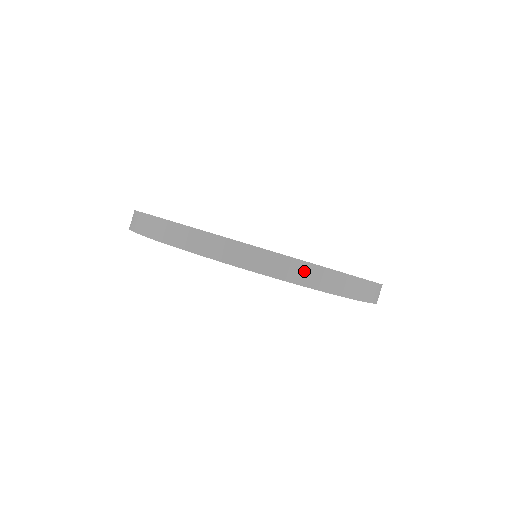
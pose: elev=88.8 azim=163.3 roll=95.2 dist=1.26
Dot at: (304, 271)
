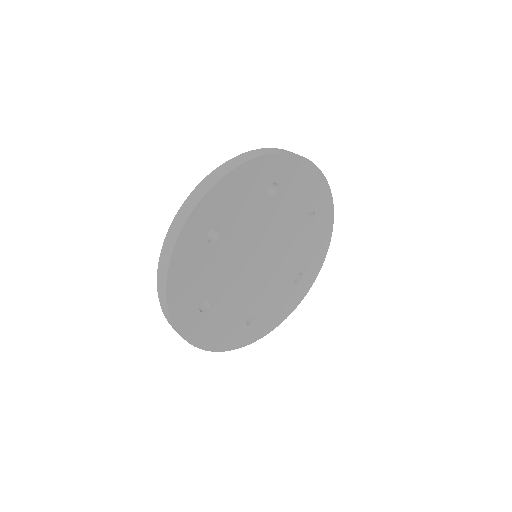
Dot at: occluded
